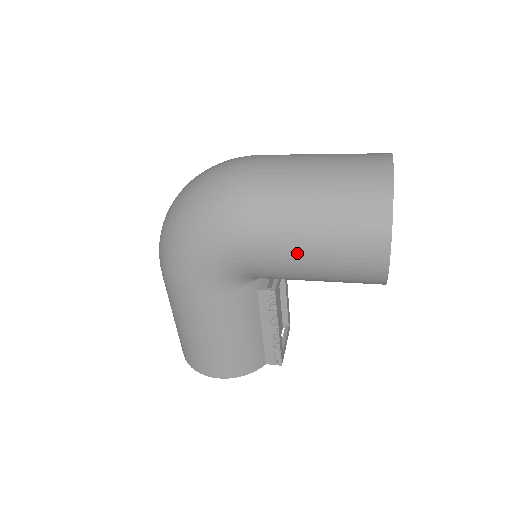
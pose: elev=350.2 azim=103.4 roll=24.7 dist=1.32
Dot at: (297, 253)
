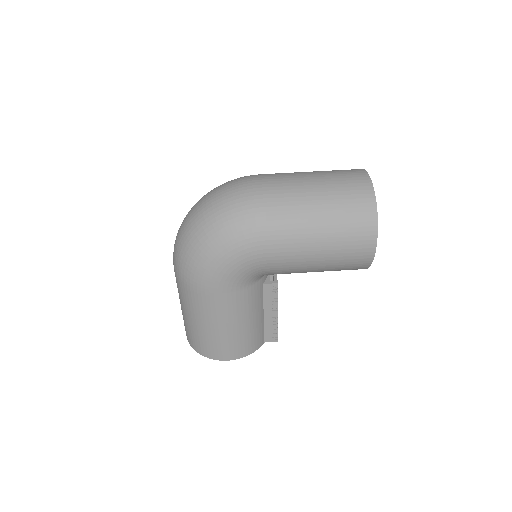
Dot at: (307, 254)
